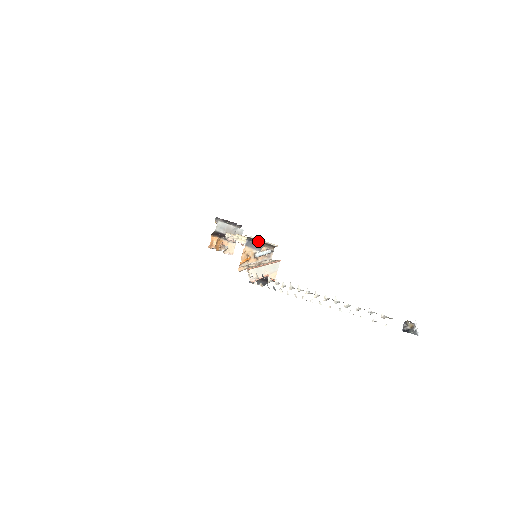
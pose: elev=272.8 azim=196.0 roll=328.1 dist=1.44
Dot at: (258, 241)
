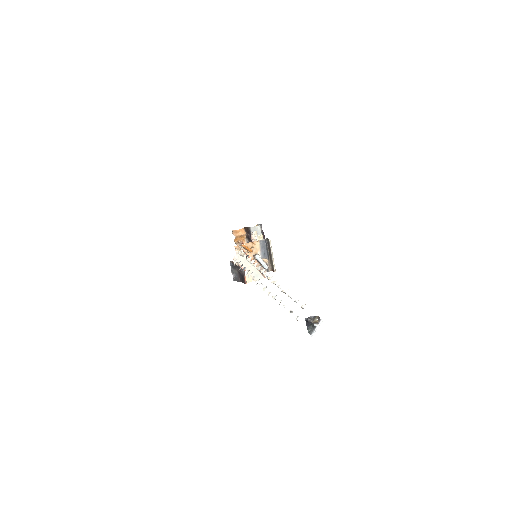
Dot at: (269, 251)
